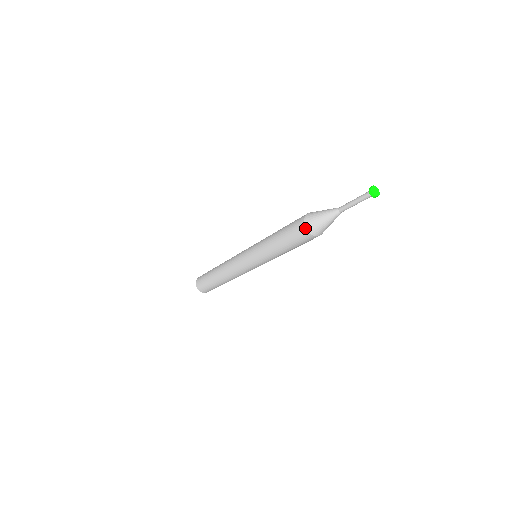
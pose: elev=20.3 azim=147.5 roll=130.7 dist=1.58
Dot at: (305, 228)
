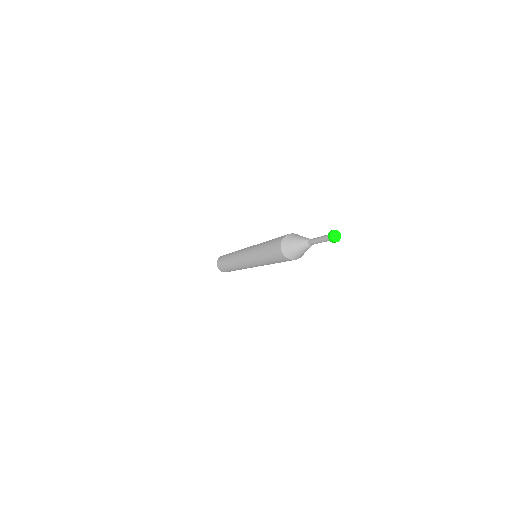
Dot at: (280, 245)
